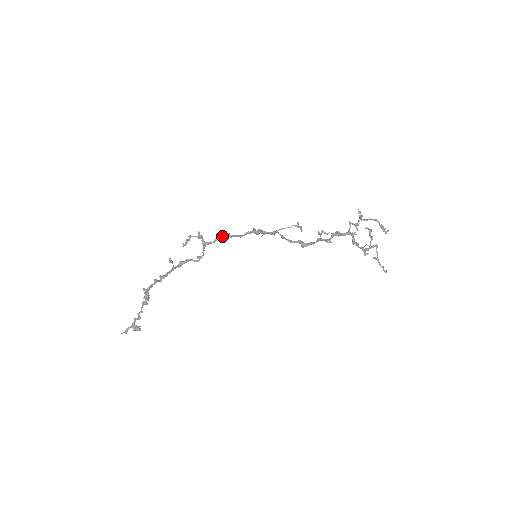
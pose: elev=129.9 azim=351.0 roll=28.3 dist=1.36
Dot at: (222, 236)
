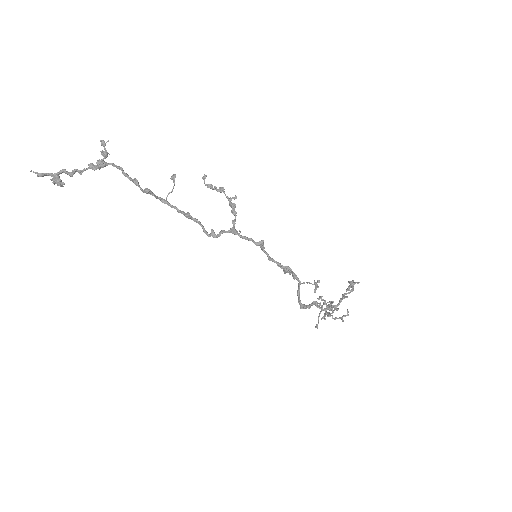
Dot at: (257, 245)
